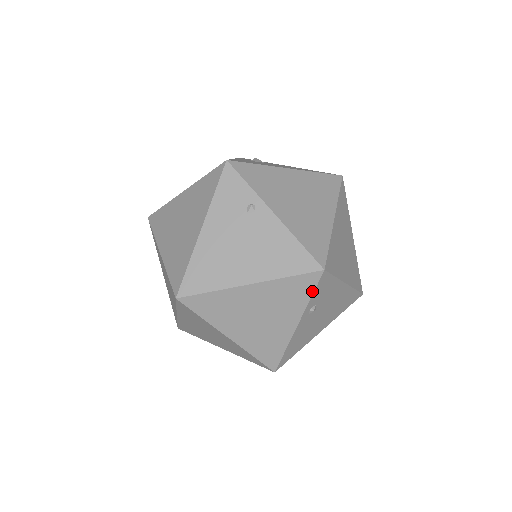
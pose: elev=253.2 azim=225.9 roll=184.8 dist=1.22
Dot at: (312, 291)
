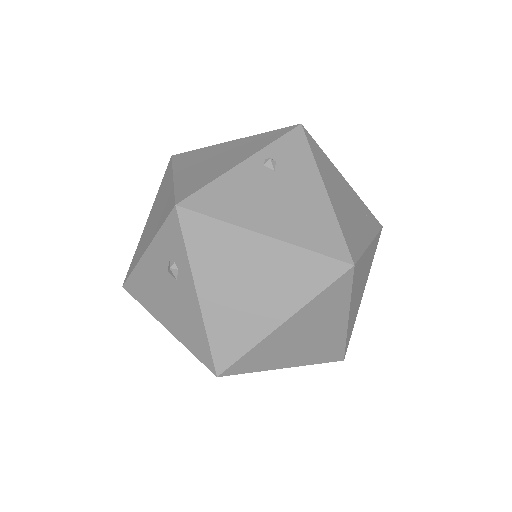
Dot at: (280, 137)
